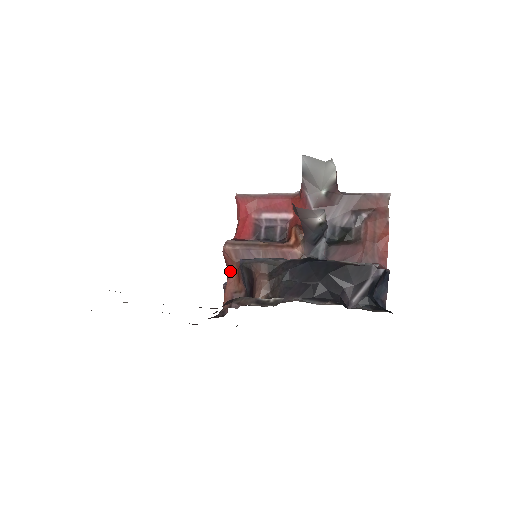
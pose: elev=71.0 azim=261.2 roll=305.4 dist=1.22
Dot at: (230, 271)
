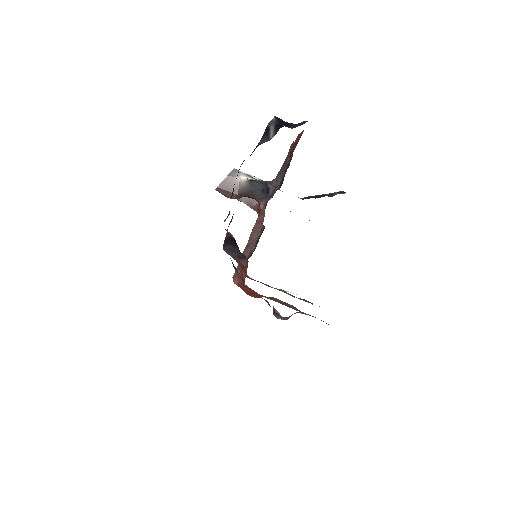
Dot at: (242, 279)
